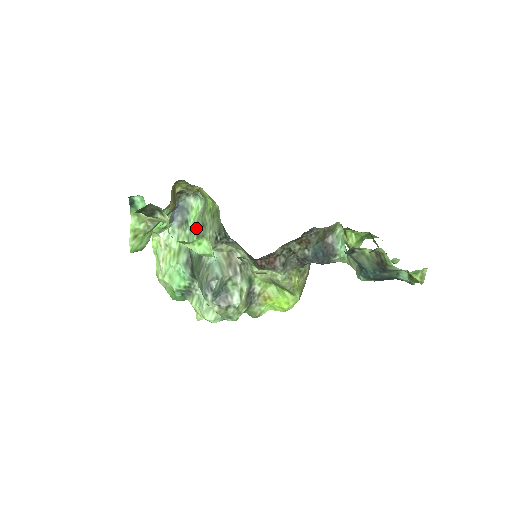
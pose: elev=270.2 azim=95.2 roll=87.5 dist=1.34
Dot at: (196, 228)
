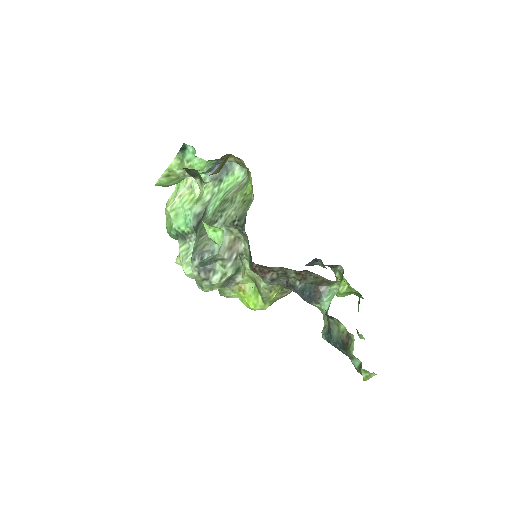
Dot at: (224, 196)
